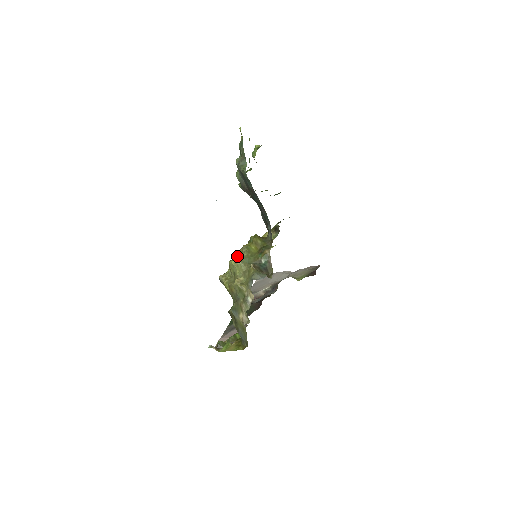
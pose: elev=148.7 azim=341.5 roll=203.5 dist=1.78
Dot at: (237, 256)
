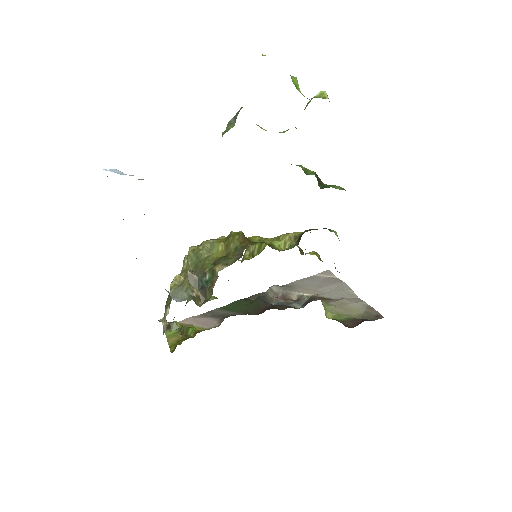
Dot at: (198, 246)
